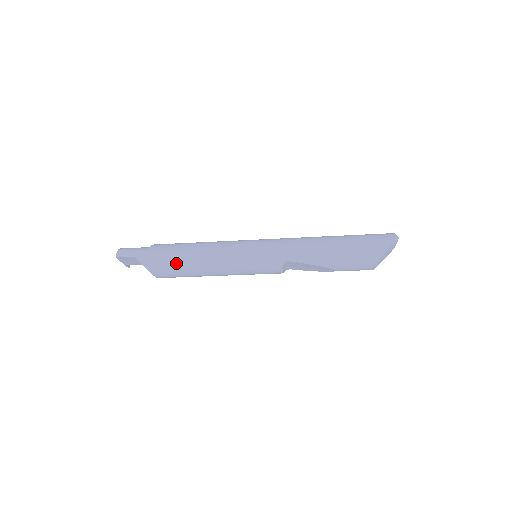
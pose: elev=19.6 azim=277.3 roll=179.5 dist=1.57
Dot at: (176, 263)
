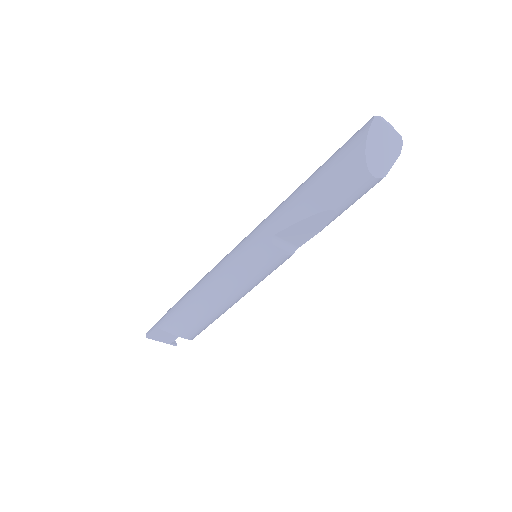
Dot at: (186, 311)
